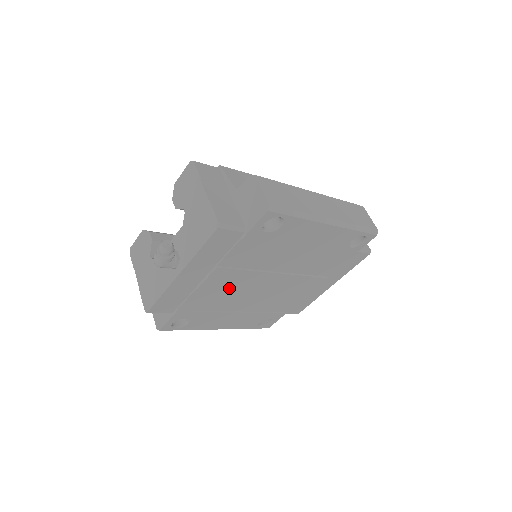
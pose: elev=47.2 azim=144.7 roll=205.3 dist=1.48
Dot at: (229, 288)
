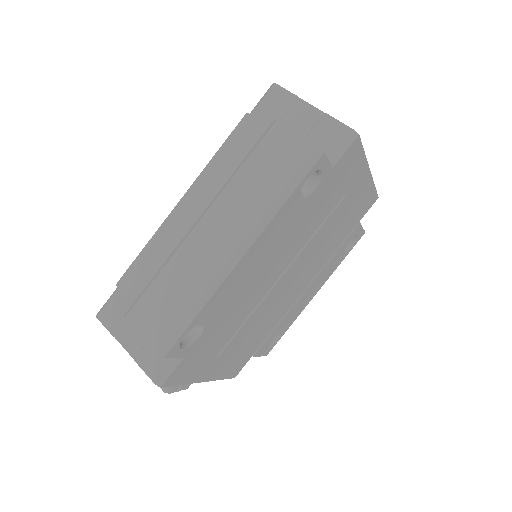
Dot at: (260, 323)
